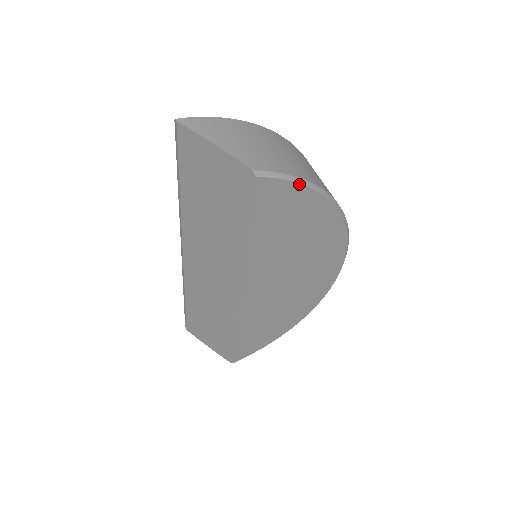
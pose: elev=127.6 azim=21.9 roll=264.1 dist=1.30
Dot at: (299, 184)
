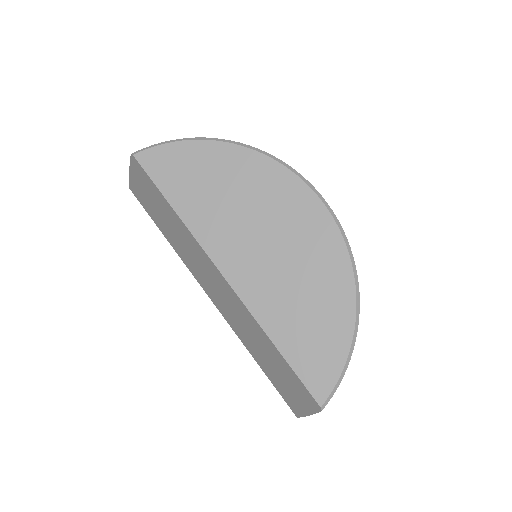
Dot at: (172, 143)
